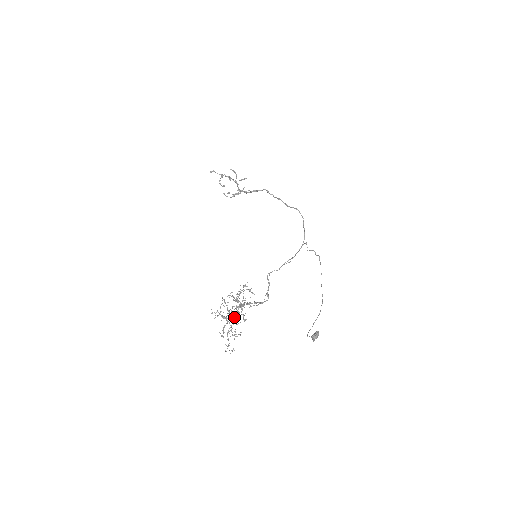
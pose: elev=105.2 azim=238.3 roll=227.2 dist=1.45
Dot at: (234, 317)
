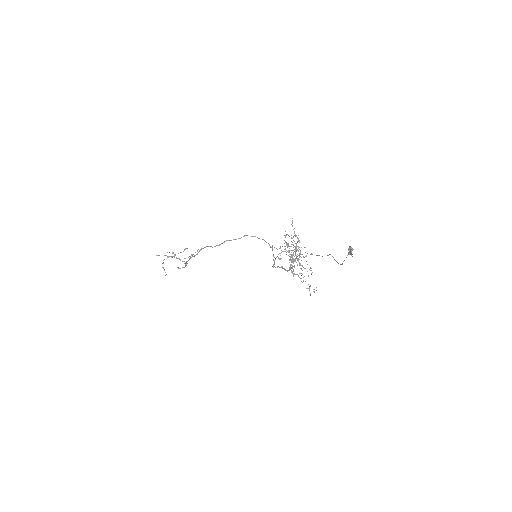
Dot at: (300, 252)
